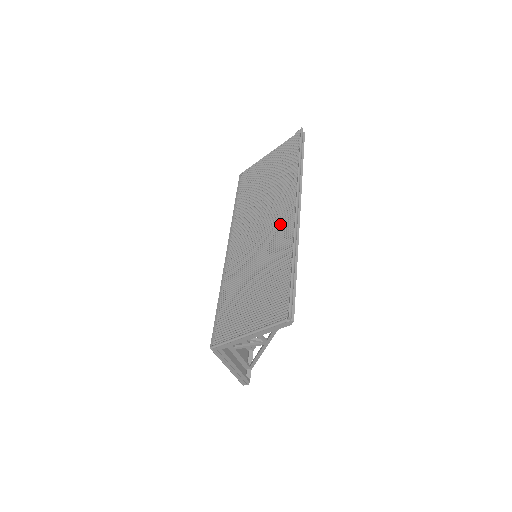
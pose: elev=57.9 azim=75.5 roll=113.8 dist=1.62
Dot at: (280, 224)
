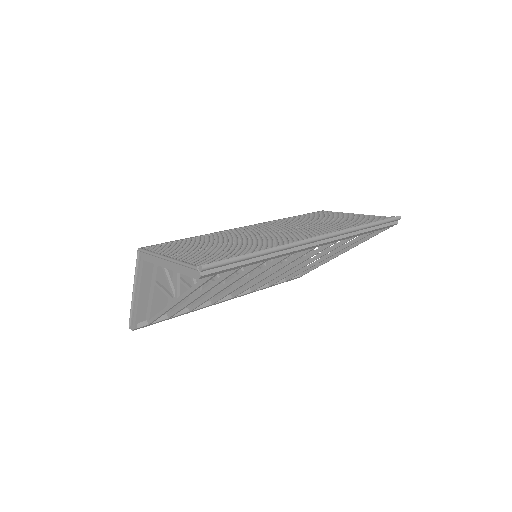
Dot at: (294, 237)
